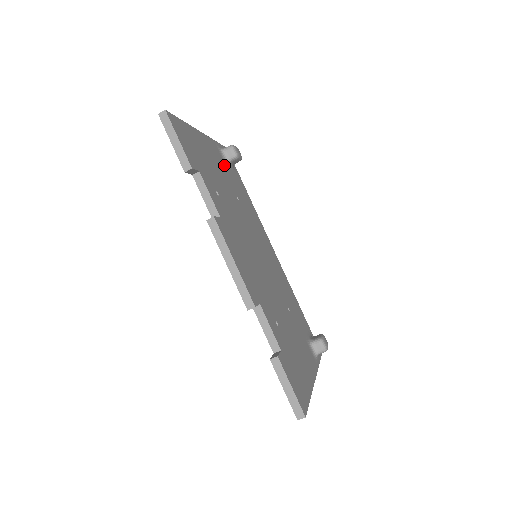
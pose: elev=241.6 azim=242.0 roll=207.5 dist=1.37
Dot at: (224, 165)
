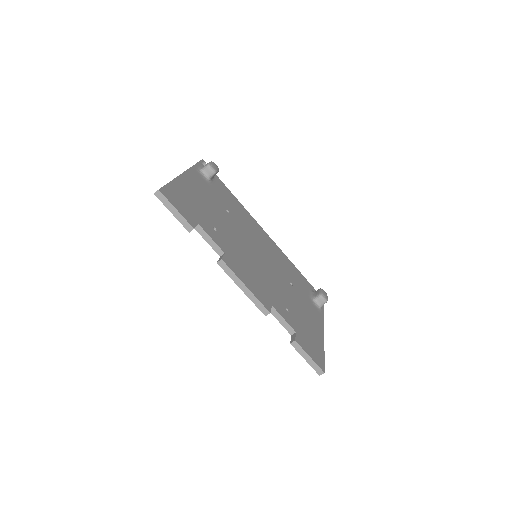
Dot at: (208, 186)
